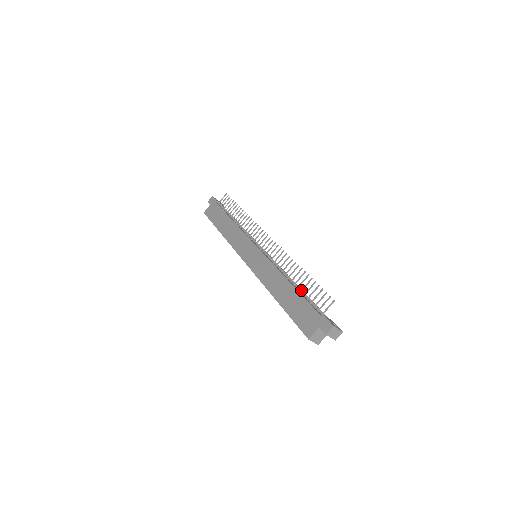
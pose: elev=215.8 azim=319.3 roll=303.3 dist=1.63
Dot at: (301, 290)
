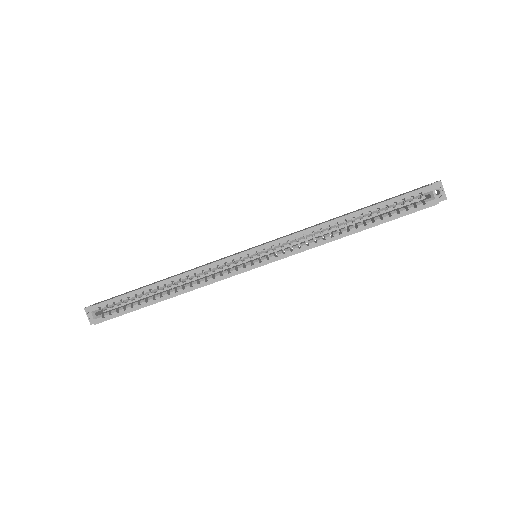
Dot at: occluded
